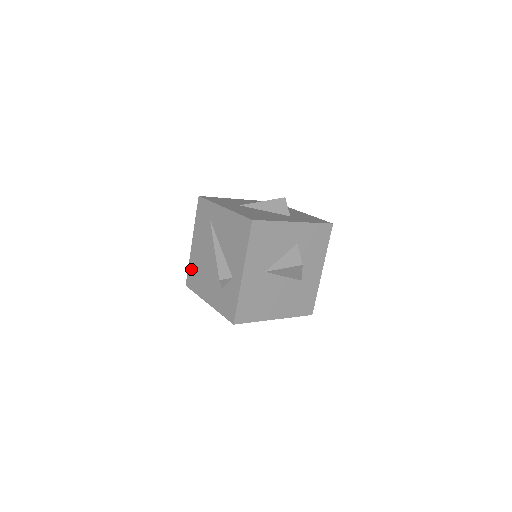
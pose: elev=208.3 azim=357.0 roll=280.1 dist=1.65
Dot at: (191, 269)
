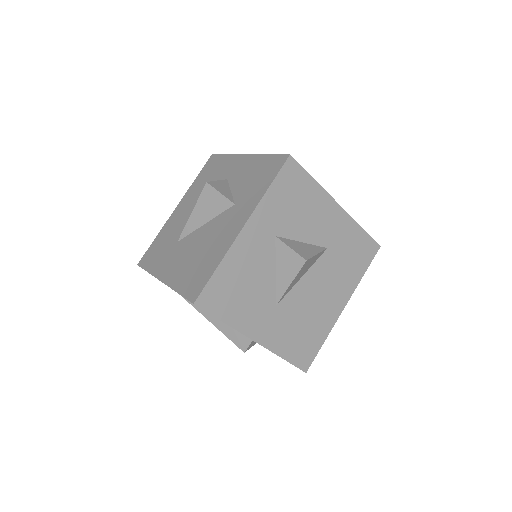
Dot at: occluded
